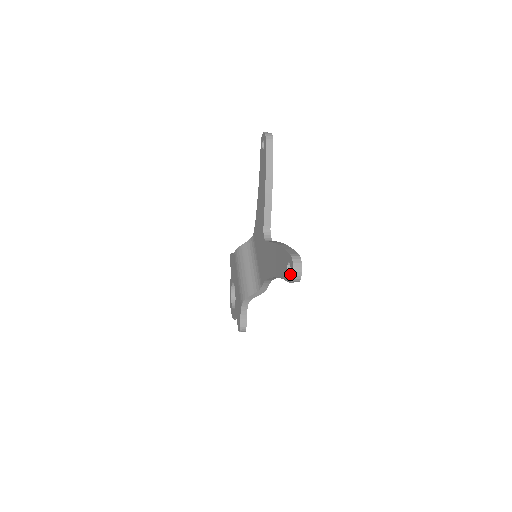
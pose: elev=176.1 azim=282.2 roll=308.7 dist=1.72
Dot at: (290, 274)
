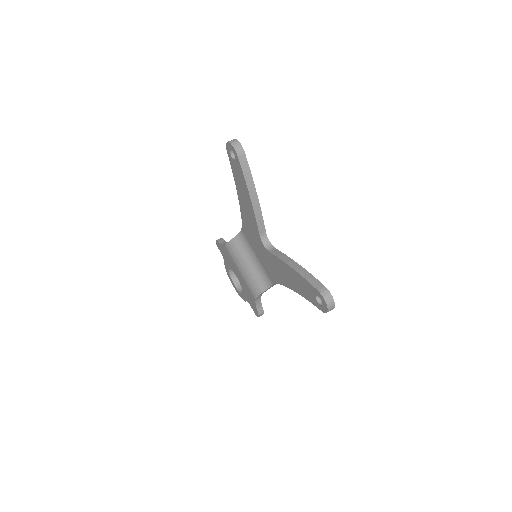
Dot at: (323, 307)
